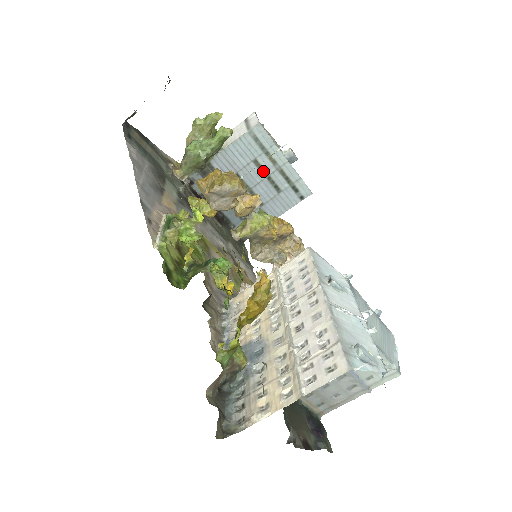
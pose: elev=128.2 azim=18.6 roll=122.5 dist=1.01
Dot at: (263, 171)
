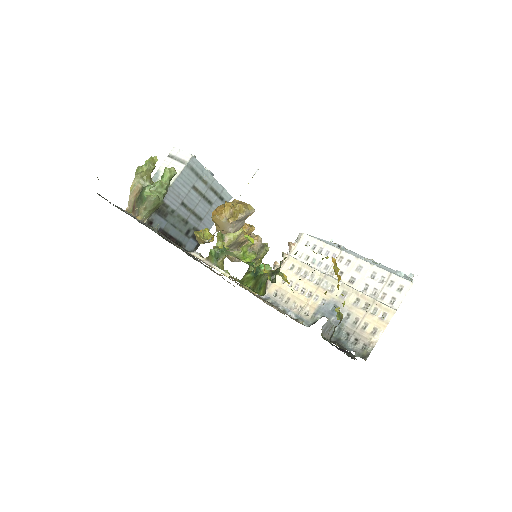
Dot at: (199, 193)
